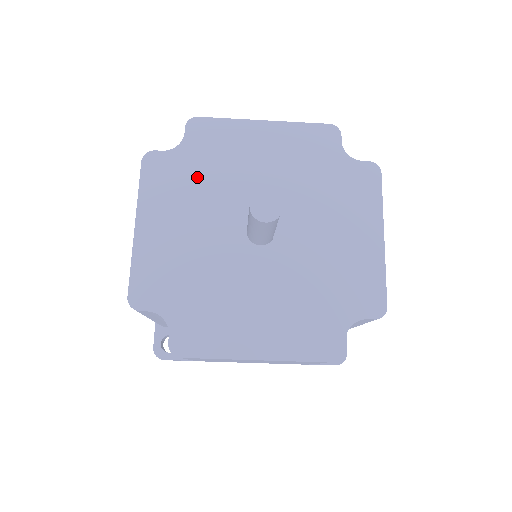
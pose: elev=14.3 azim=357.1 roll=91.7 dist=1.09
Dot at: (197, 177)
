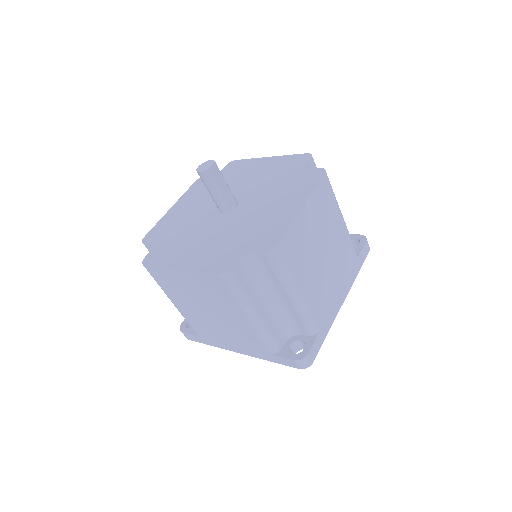
Dot at: occluded
